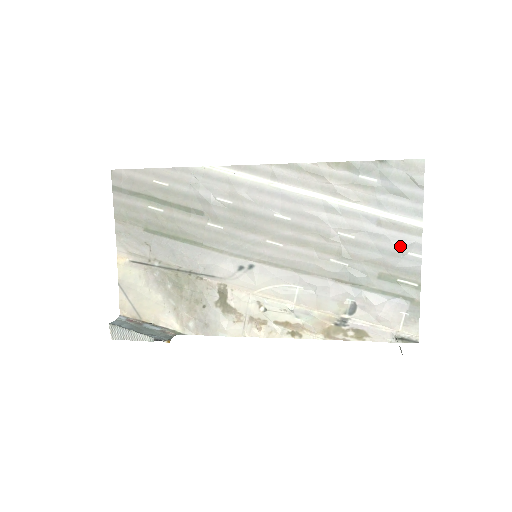
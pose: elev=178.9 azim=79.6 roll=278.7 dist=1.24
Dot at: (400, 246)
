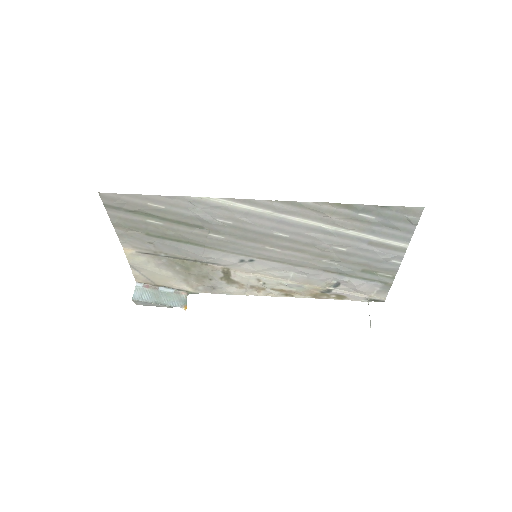
Dot at: (385, 257)
